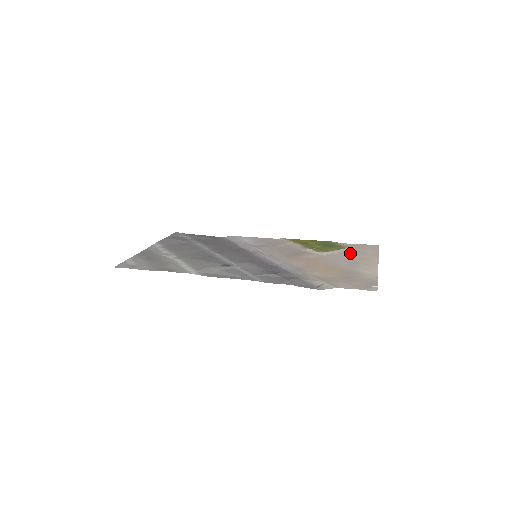
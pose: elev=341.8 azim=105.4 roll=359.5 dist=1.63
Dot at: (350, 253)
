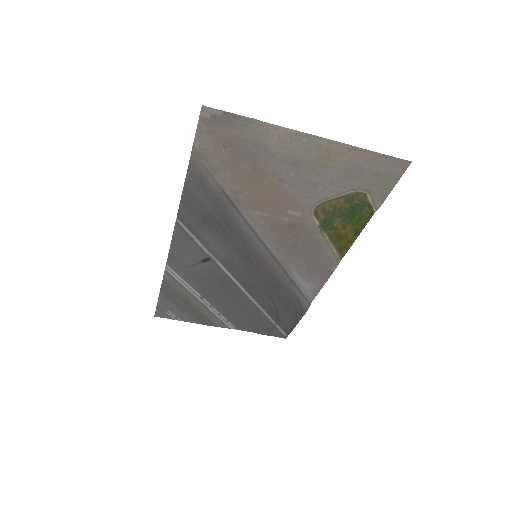
Dot at: (339, 181)
